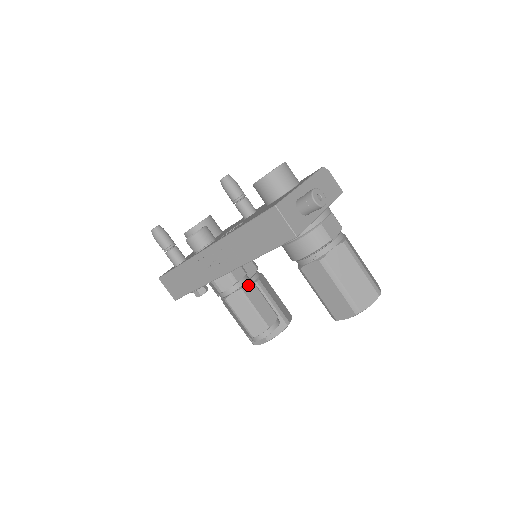
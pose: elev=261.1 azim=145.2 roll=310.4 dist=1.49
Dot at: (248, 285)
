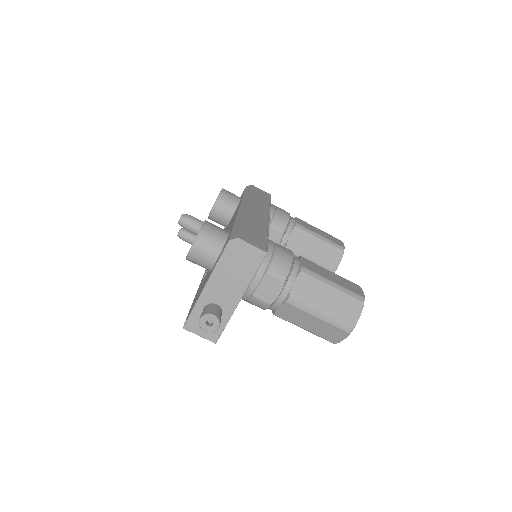
Dot at: occluded
